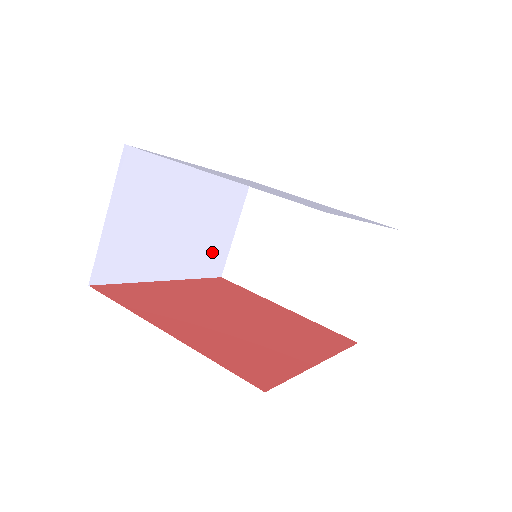
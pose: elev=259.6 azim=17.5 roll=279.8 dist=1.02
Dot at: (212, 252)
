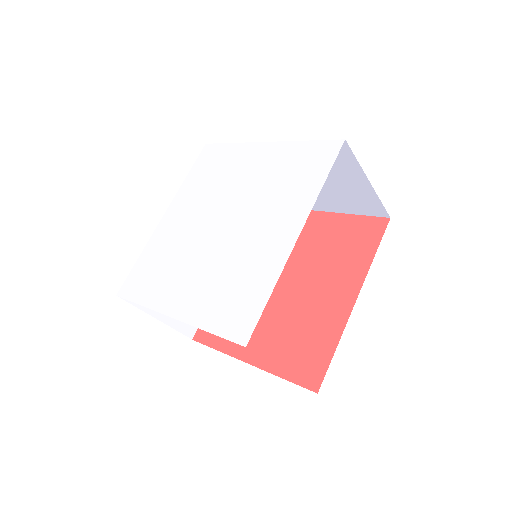
Dot at: occluded
